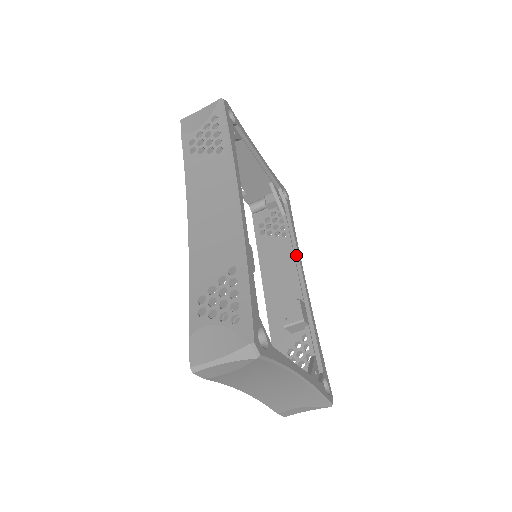
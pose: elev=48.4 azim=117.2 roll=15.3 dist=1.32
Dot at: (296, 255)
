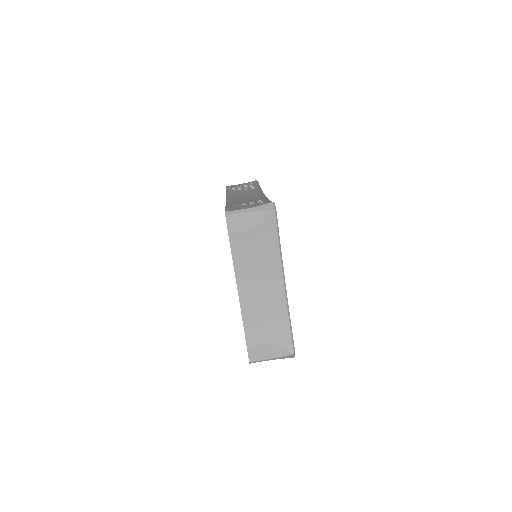
Dot at: occluded
